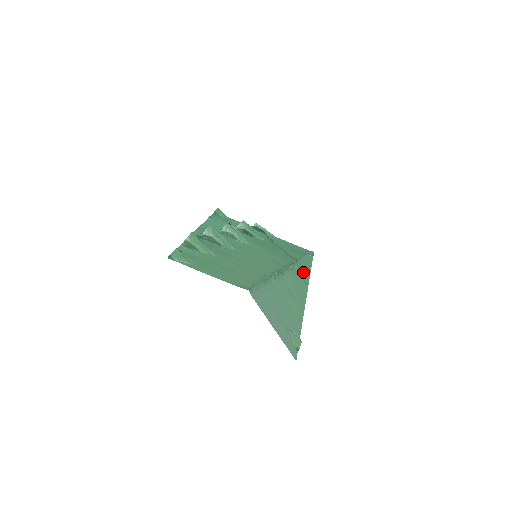
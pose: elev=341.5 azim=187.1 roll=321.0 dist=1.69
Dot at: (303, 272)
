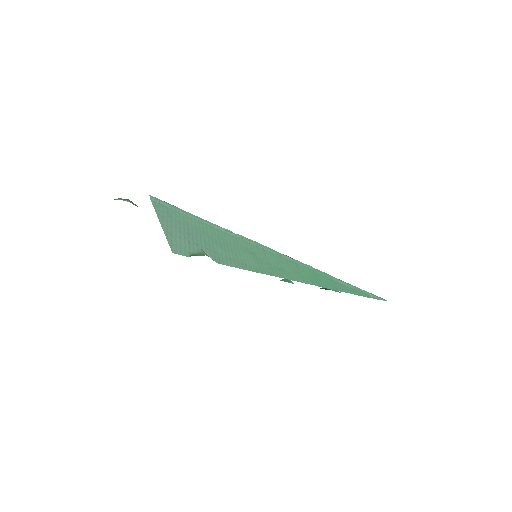
Dot at: (322, 279)
